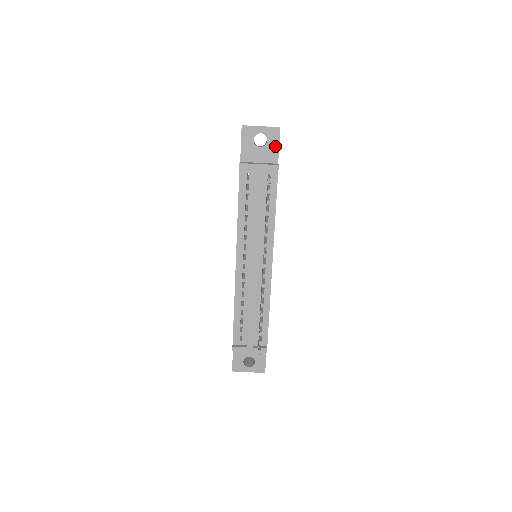
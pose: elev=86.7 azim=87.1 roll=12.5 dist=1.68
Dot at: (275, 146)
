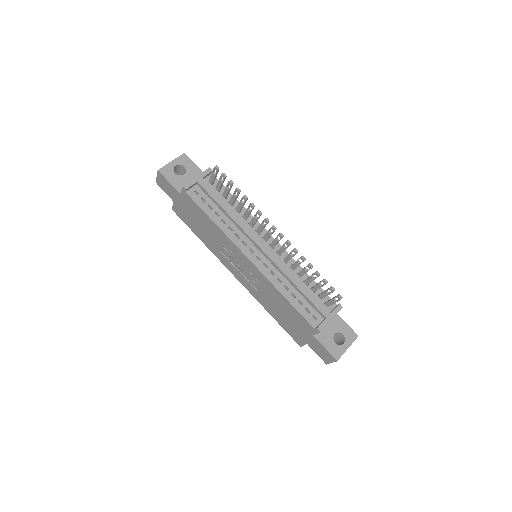
Dot at: (193, 166)
